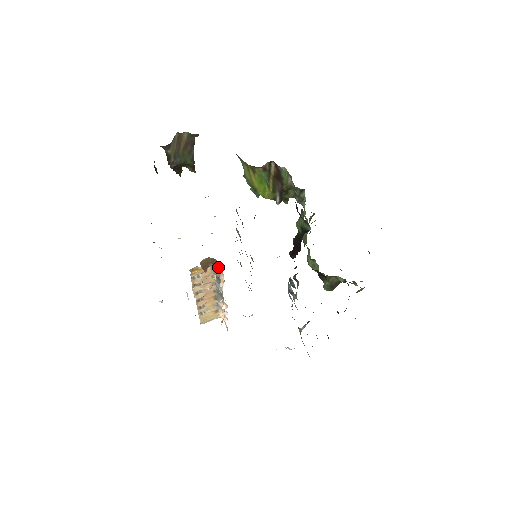
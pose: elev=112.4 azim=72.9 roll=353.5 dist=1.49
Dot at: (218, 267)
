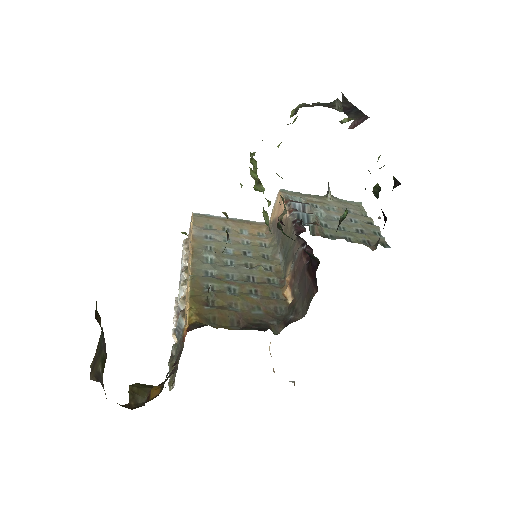
Dot at: occluded
